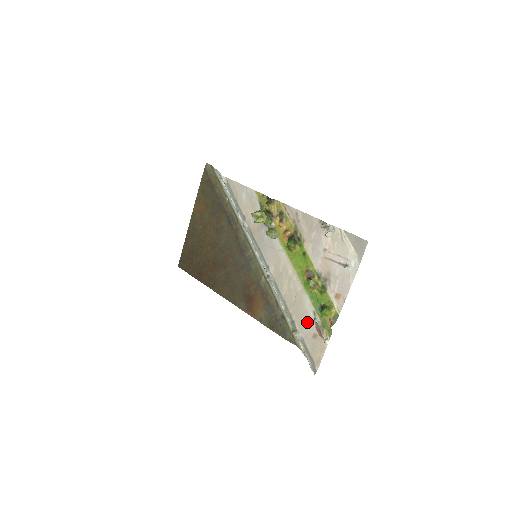
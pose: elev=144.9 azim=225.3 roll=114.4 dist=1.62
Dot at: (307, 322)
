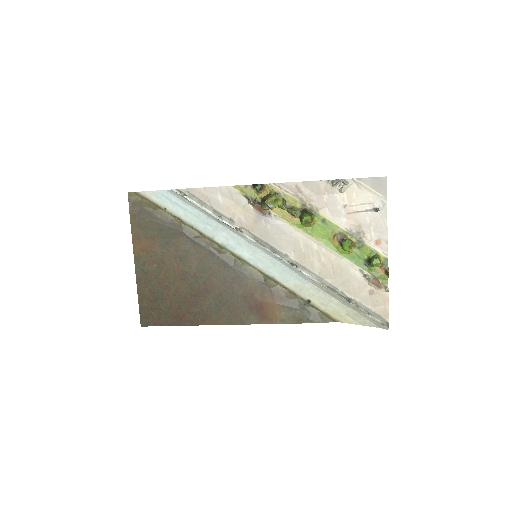
Dot at: (357, 284)
